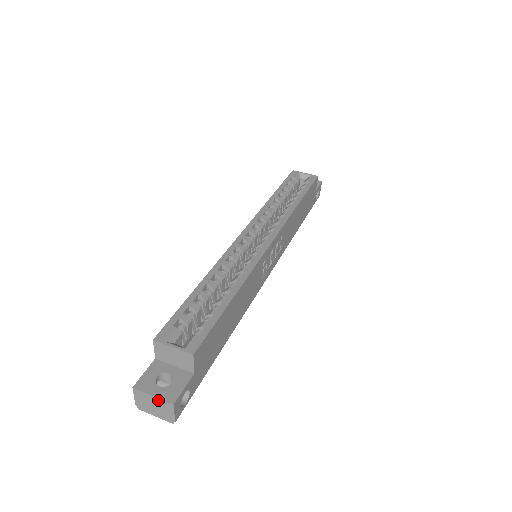
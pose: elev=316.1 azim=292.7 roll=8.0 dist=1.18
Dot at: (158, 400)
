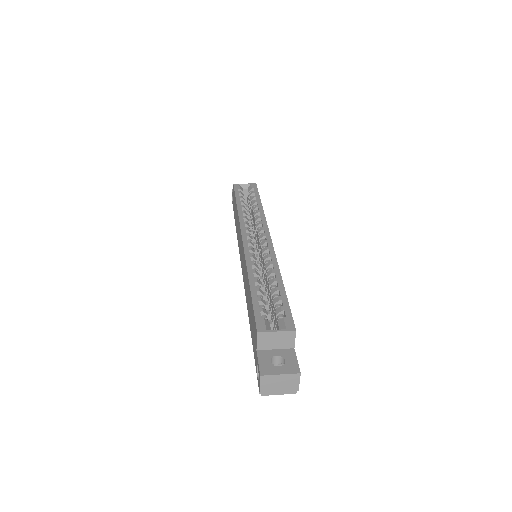
Dot at: (285, 376)
